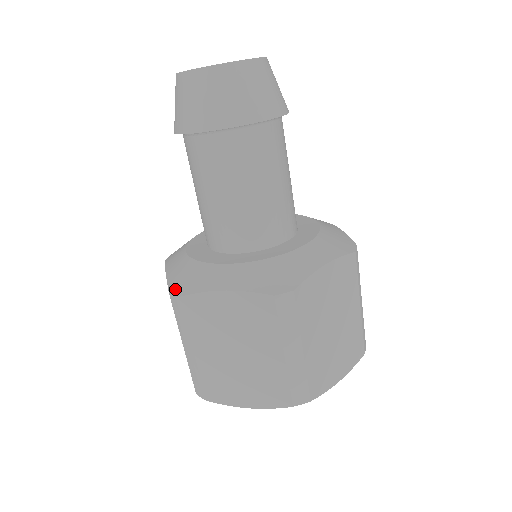
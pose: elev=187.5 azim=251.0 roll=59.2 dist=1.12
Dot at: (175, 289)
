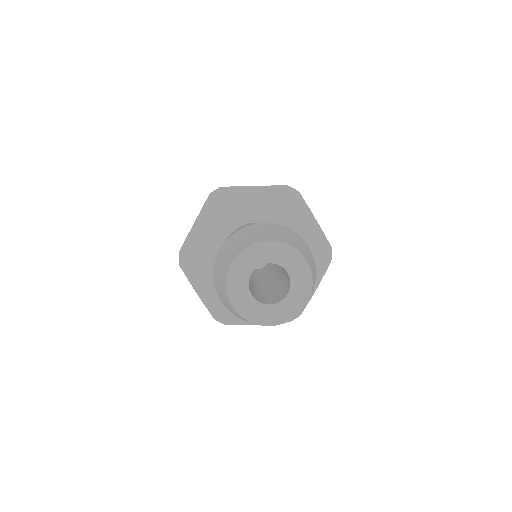
Dot at: (220, 319)
